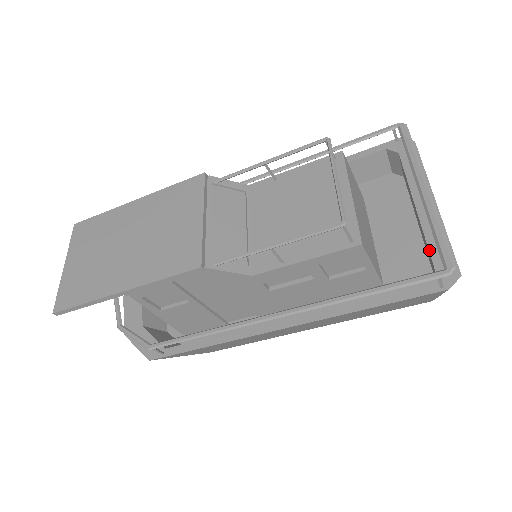
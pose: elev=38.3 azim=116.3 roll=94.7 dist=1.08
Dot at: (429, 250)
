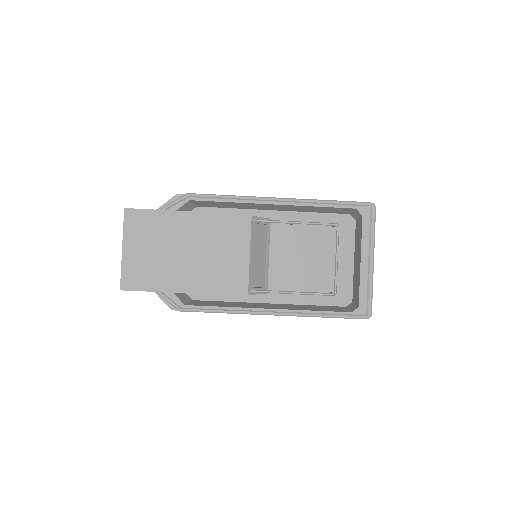
Dot at: (359, 292)
